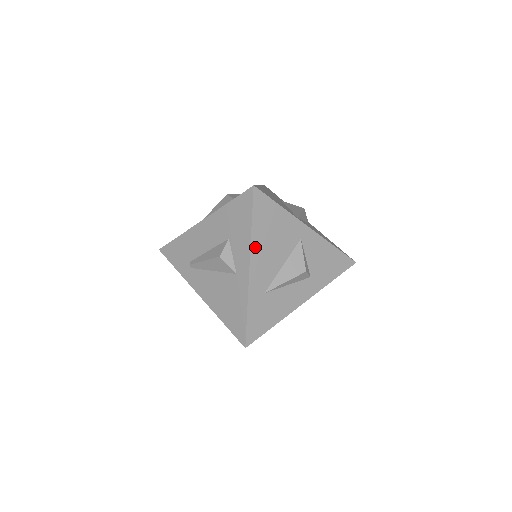
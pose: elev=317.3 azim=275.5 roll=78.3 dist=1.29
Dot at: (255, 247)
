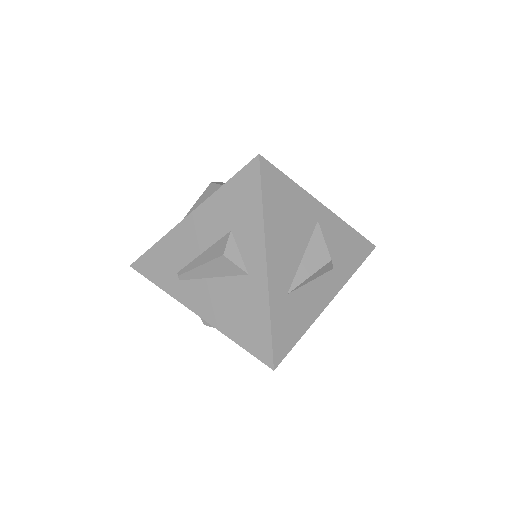
Dot at: (270, 235)
